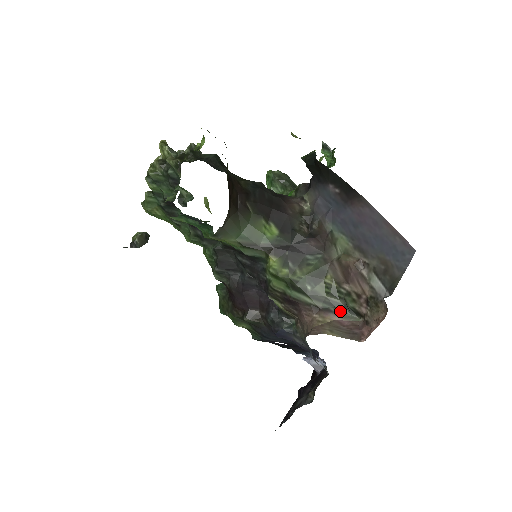
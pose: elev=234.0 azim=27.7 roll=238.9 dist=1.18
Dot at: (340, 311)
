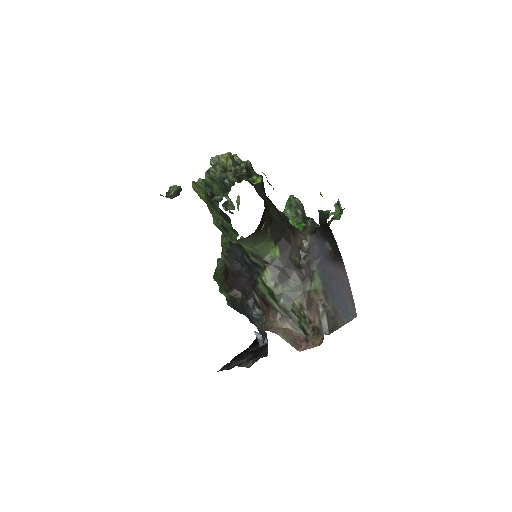
Dot at: (294, 324)
